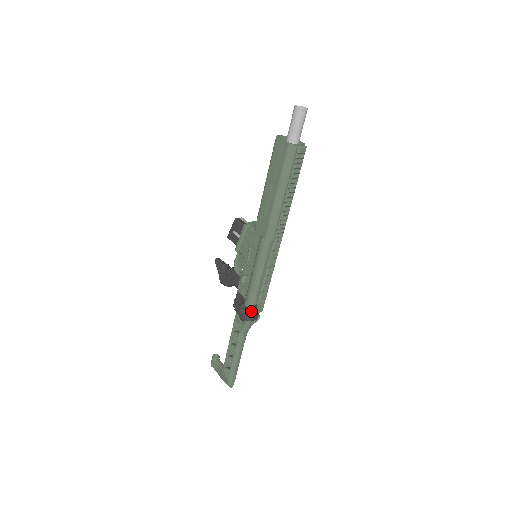
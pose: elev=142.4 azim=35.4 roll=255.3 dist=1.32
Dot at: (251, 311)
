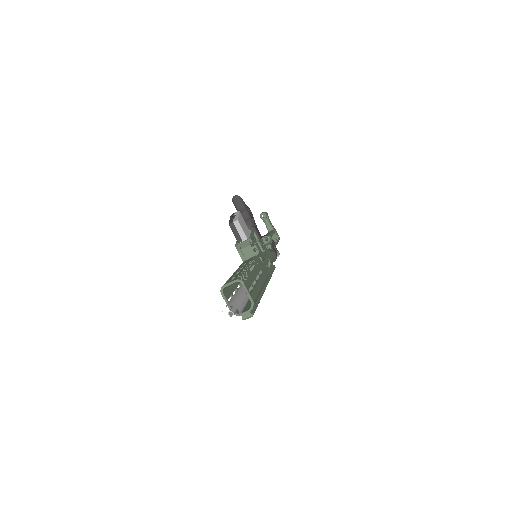
Dot at: occluded
